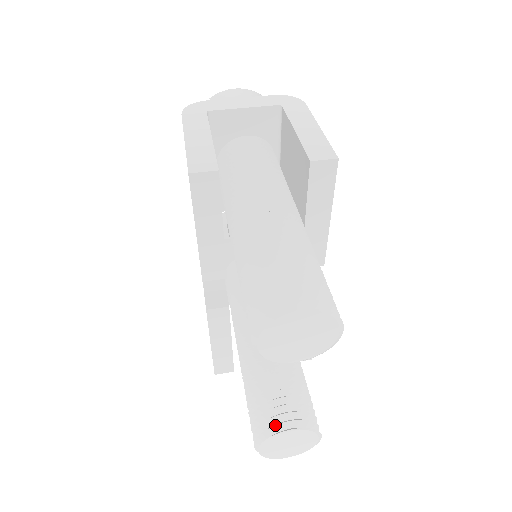
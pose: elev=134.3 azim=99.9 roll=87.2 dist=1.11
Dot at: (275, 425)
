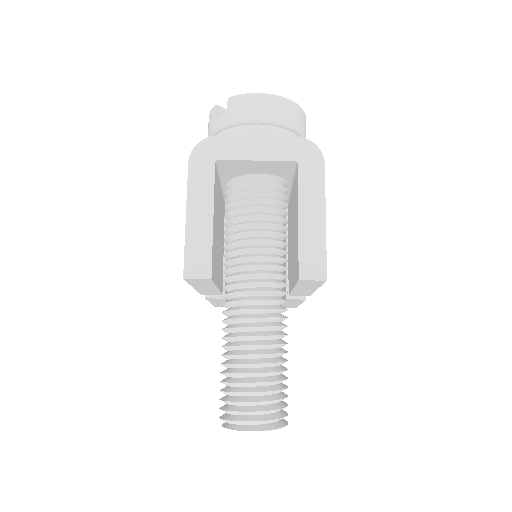
Dot at: occluded
